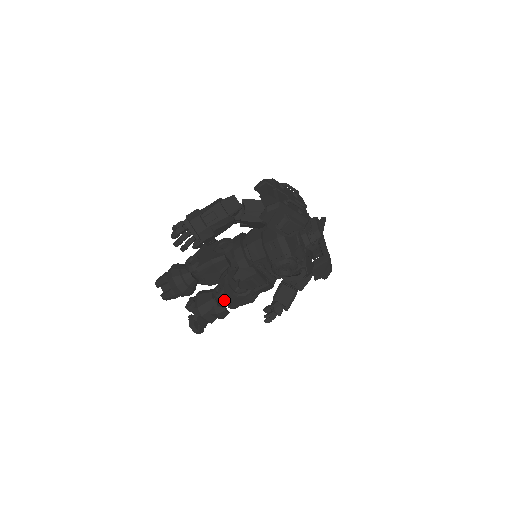
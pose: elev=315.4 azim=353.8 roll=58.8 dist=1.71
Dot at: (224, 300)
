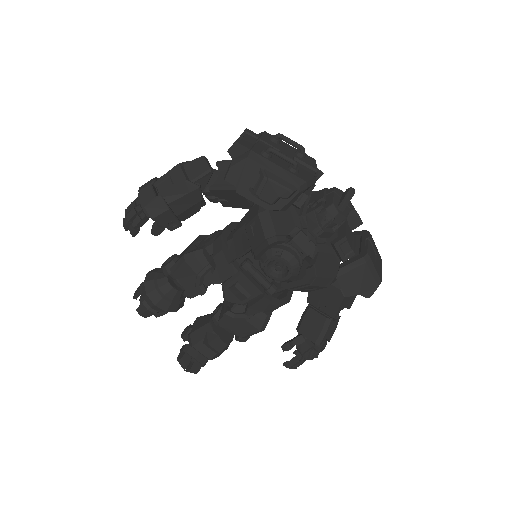
Dot at: occluded
